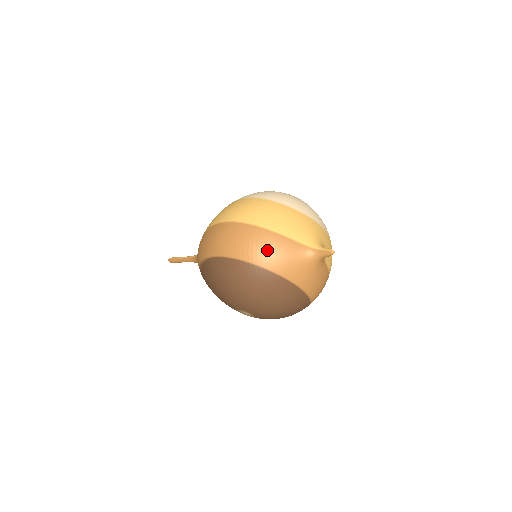
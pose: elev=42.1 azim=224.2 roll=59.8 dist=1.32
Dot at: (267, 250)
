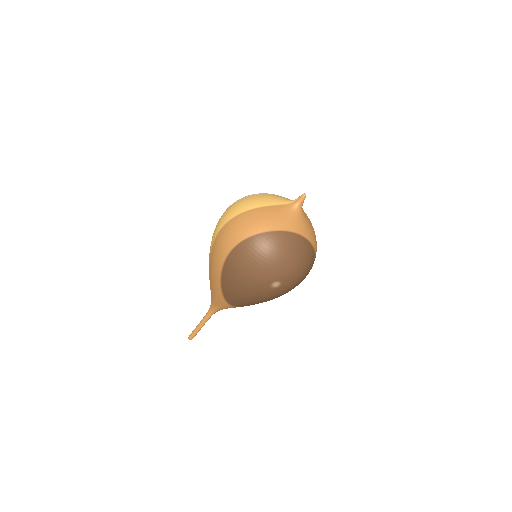
Dot at: (262, 219)
